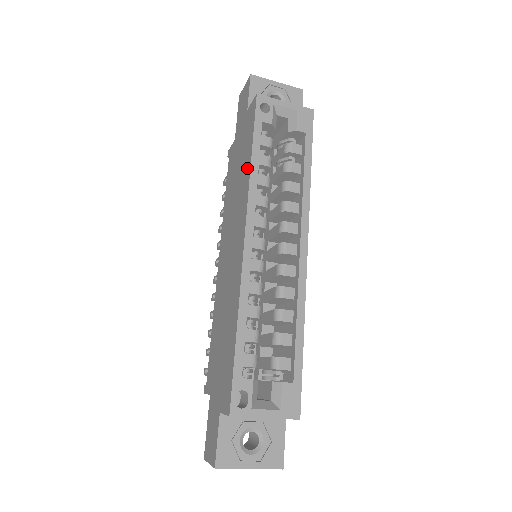
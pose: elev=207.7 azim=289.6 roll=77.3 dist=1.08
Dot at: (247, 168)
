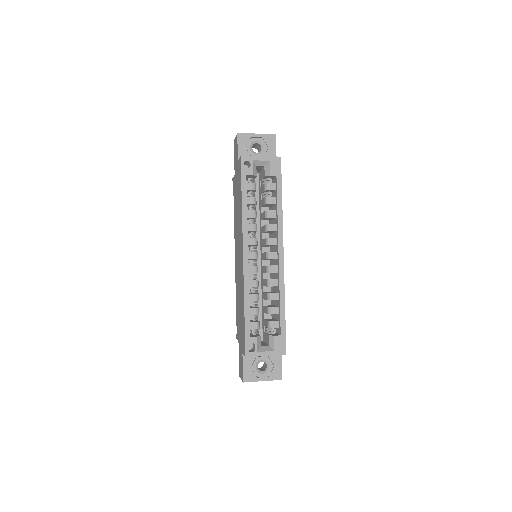
Dot at: (241, 207)
